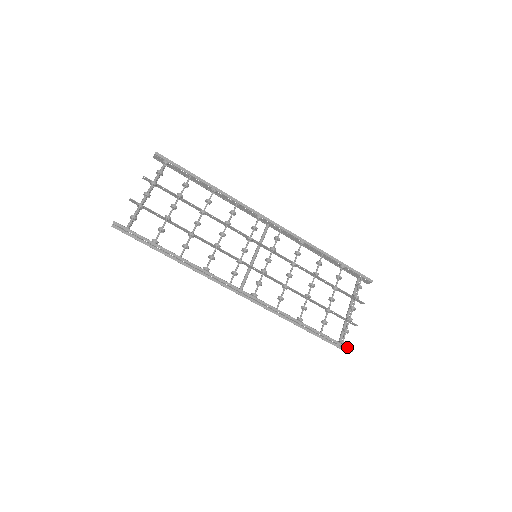
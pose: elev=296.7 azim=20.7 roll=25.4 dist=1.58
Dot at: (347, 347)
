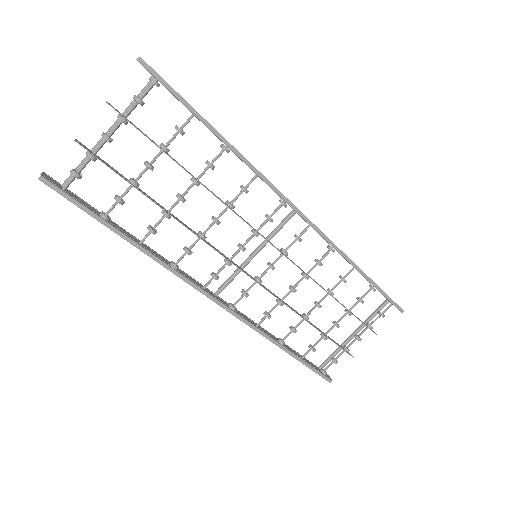
Dot at: (326, 378)
